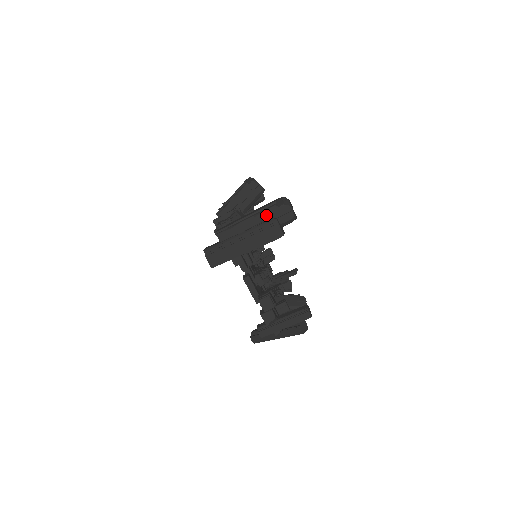
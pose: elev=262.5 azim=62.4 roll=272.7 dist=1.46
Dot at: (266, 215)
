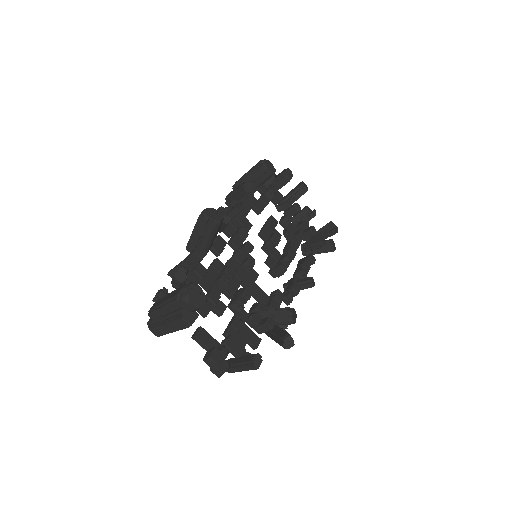
Dot at: (173, 306)
